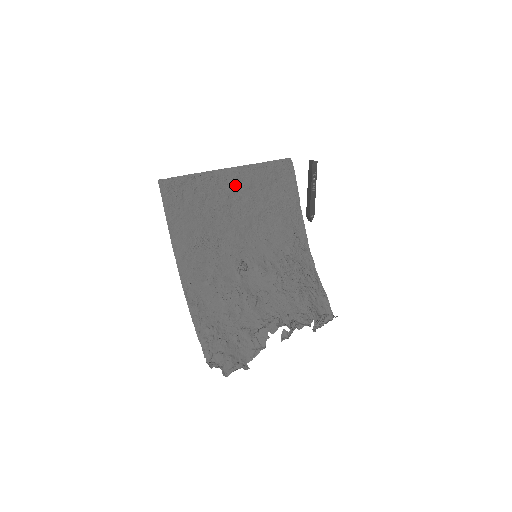
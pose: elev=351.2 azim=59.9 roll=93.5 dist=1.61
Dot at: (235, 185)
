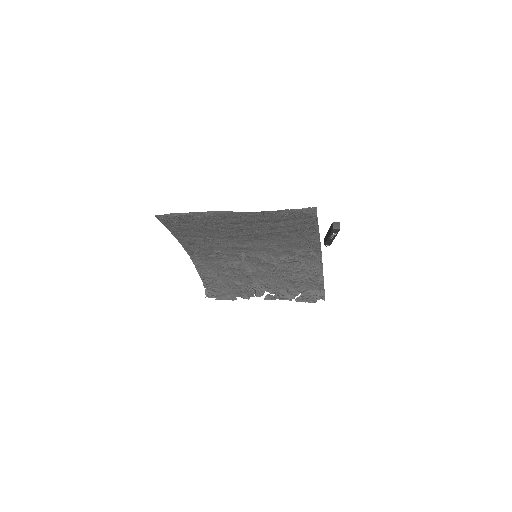
Dot at: (239, 220)
